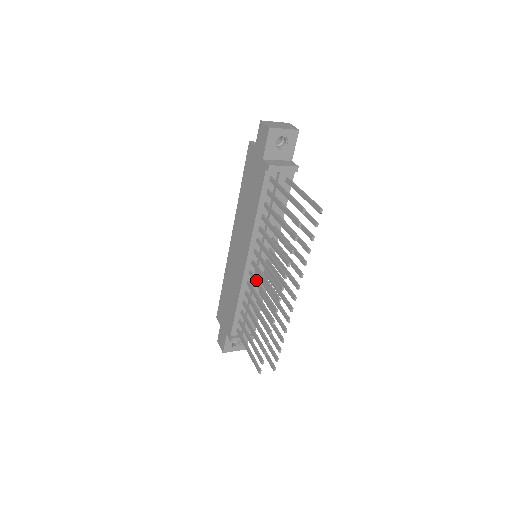
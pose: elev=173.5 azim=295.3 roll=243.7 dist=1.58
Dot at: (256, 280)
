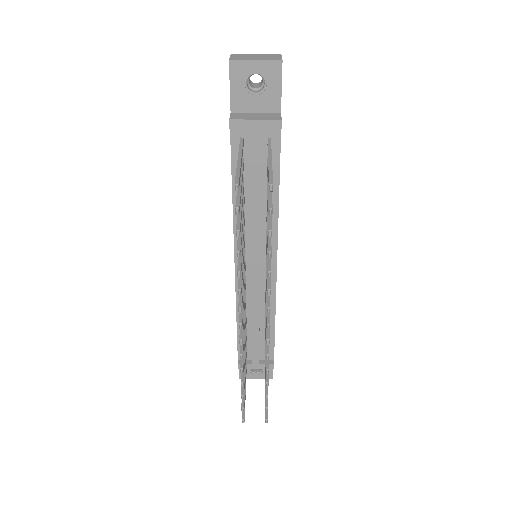
Dot at: occluded
